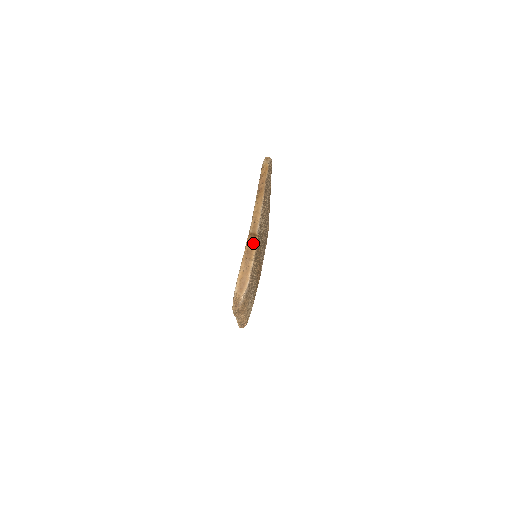
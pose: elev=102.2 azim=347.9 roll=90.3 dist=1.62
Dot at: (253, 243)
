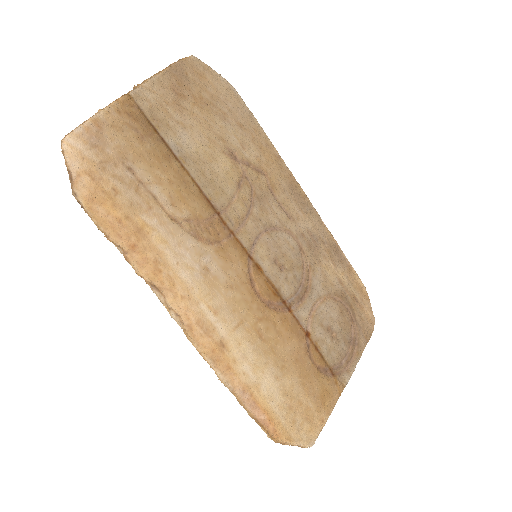
Dot at: (117, 99)
